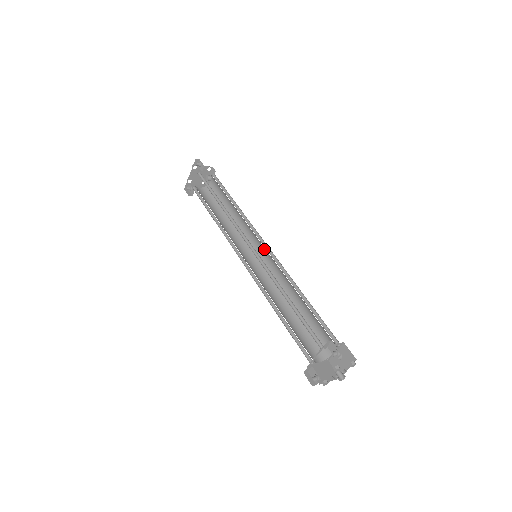
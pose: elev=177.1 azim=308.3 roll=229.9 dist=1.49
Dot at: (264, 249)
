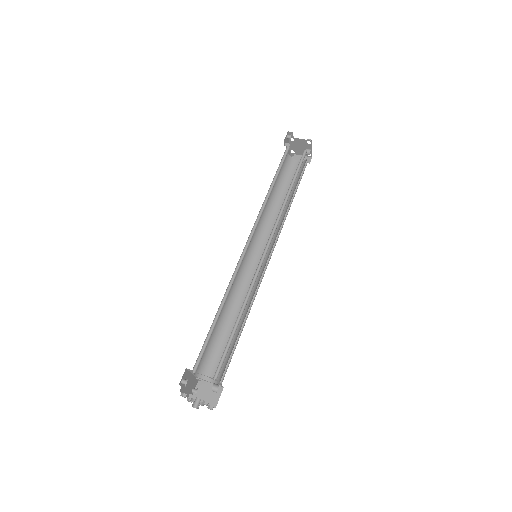
Dot at: occluded
